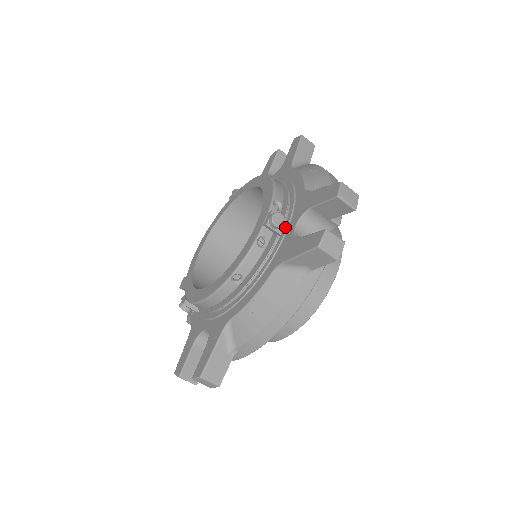
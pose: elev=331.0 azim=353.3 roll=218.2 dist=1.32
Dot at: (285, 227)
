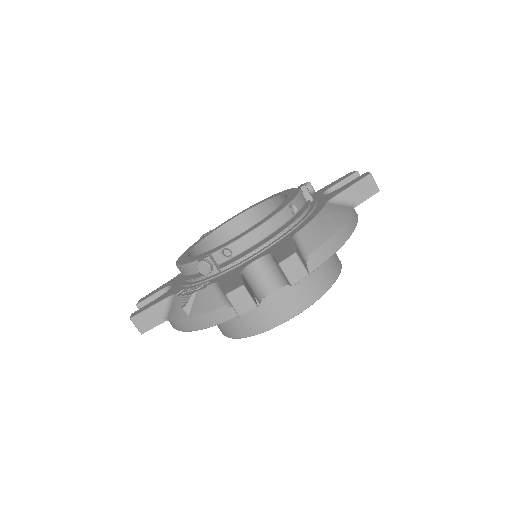
Dot at: occluded
